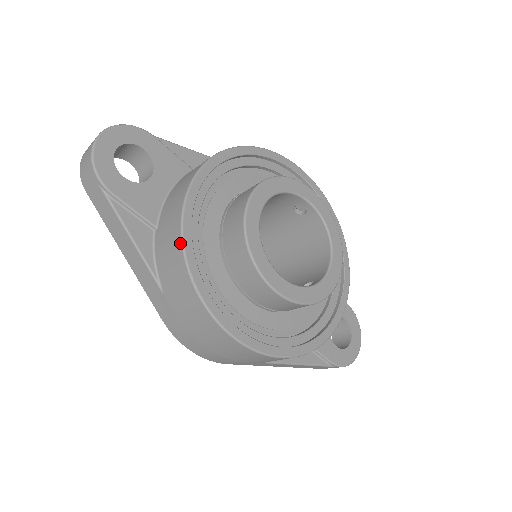
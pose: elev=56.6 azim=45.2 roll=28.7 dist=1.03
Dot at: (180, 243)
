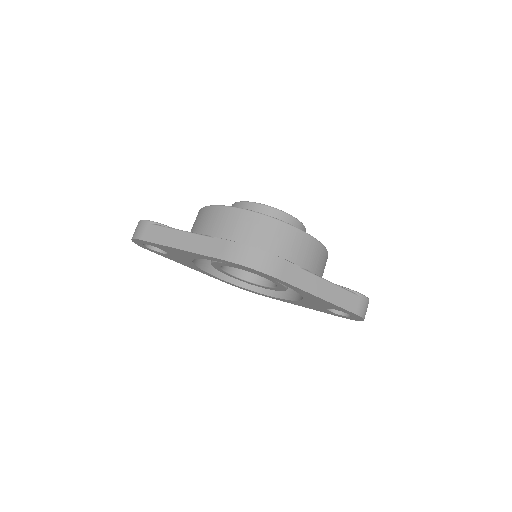
Dot at: (209, 207)
